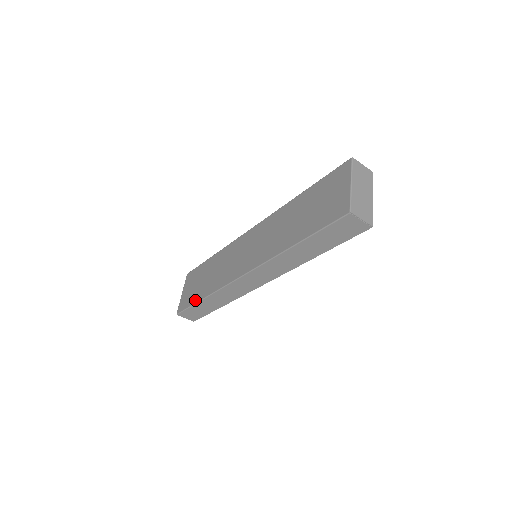
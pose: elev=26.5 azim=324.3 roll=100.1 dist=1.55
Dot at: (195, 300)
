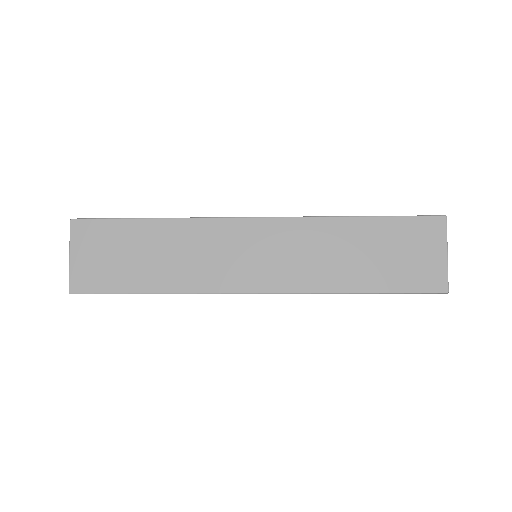
Dot at: (128, 288)
